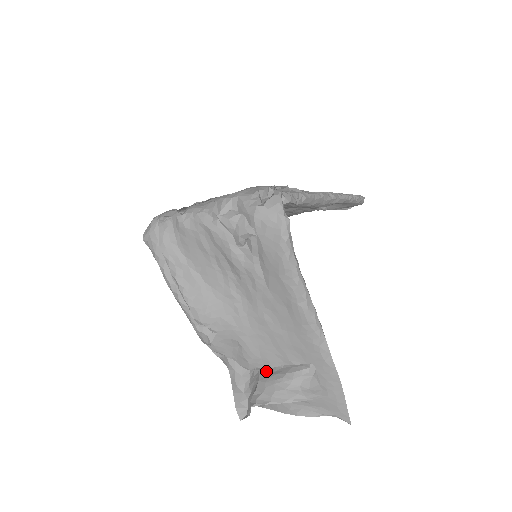
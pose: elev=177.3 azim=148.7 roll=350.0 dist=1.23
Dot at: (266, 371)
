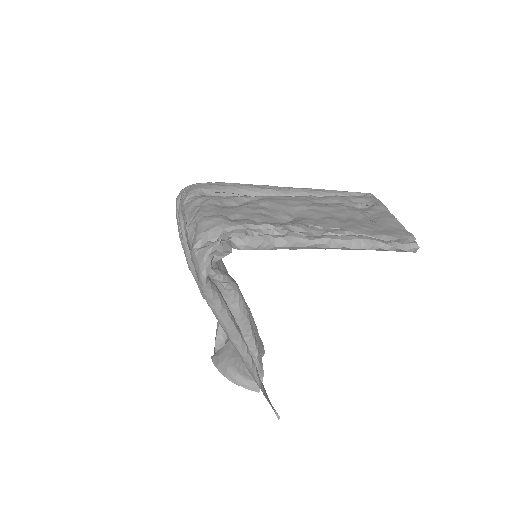
Dot at: occluded
